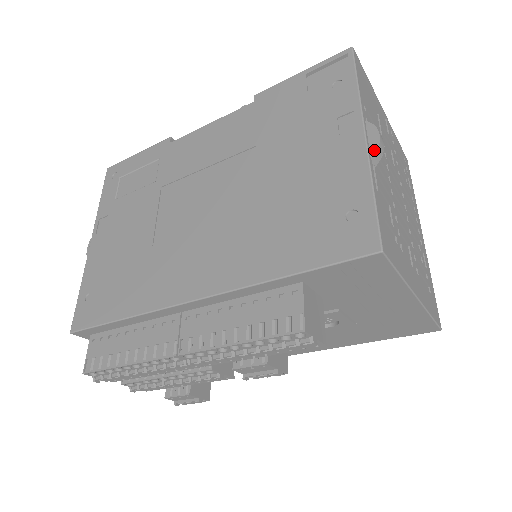
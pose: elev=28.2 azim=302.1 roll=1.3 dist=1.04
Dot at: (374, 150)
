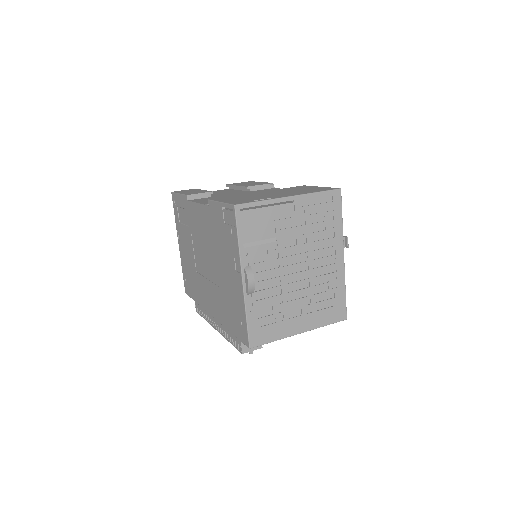
Dot at: (247, 291)
